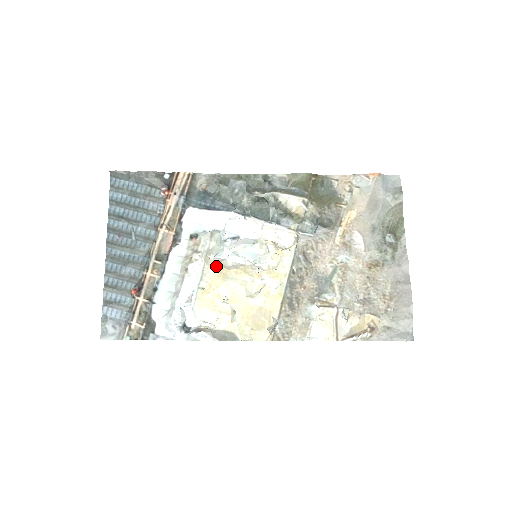
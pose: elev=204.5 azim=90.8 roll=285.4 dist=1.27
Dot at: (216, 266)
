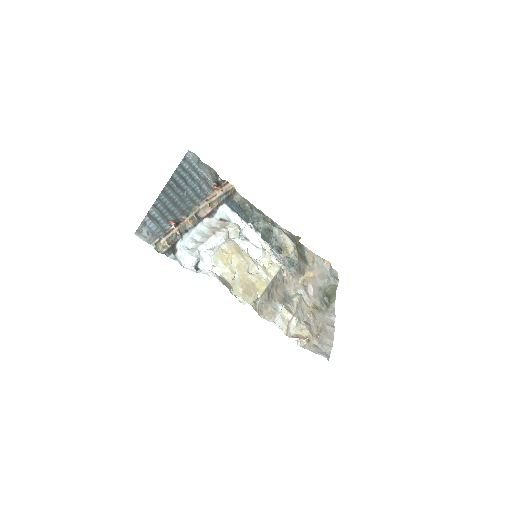
Dot at: (235, 243)
